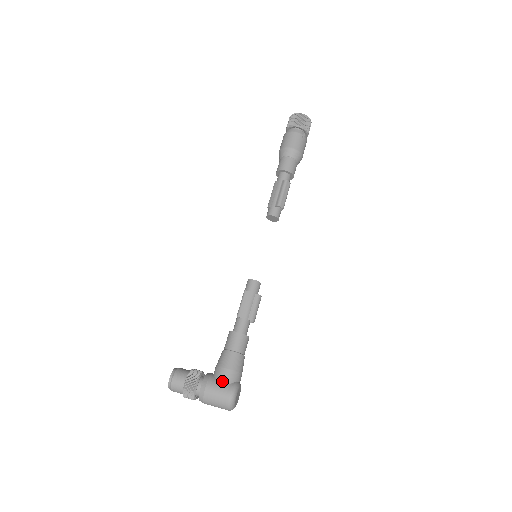
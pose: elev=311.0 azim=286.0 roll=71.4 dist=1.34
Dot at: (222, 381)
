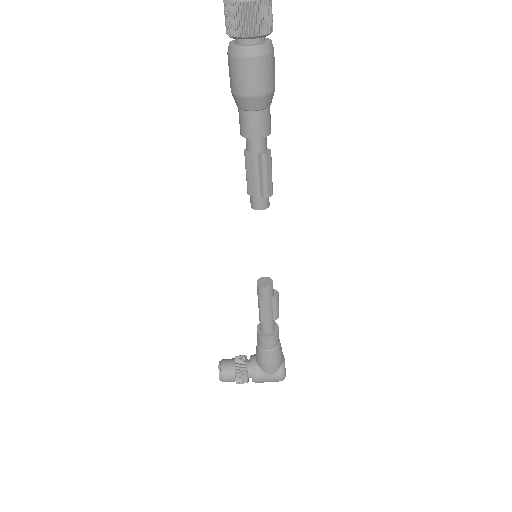
Dot at: (269, 373)
